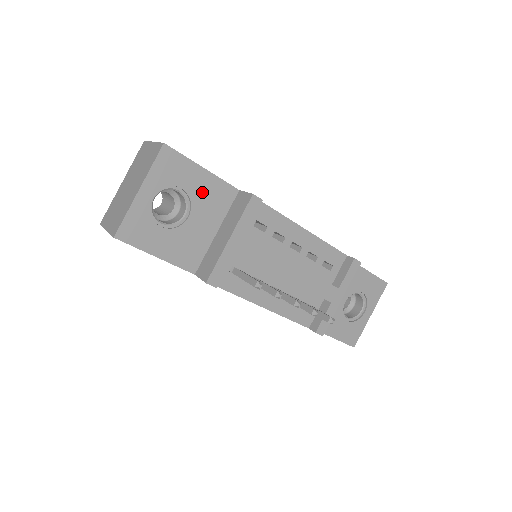
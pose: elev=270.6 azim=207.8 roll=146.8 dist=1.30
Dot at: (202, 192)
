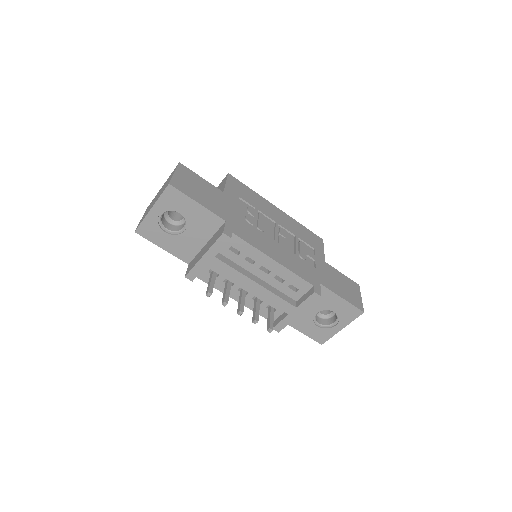
Dot at: (196, 217)
